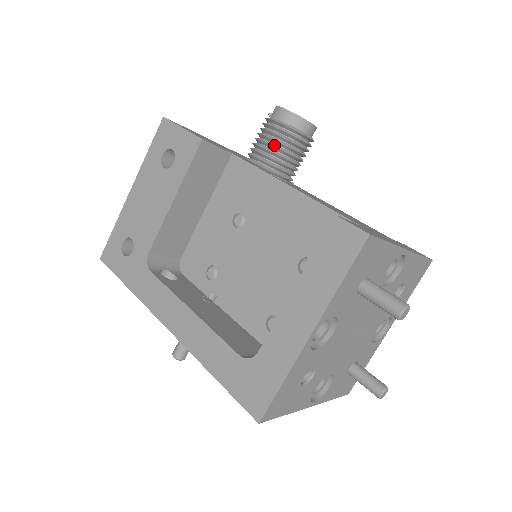
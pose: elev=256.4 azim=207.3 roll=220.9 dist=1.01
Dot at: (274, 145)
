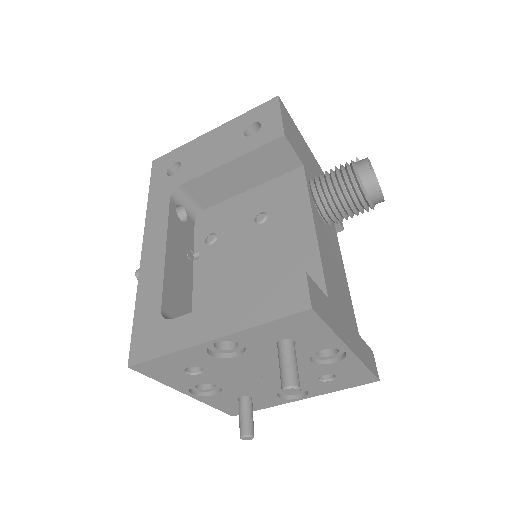
Dot at: (336, 185)
